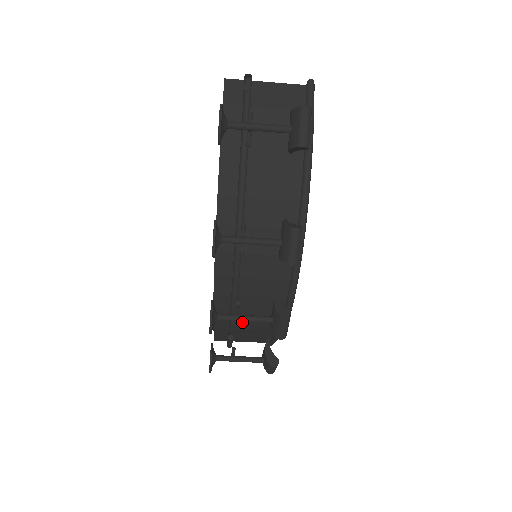
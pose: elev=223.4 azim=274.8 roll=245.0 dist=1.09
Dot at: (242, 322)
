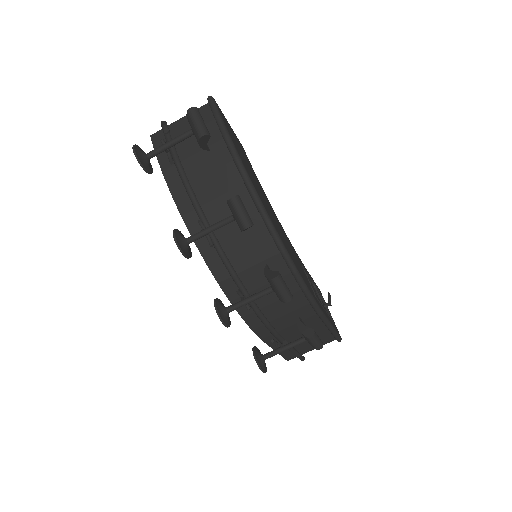
Dot at: (276, 318)
